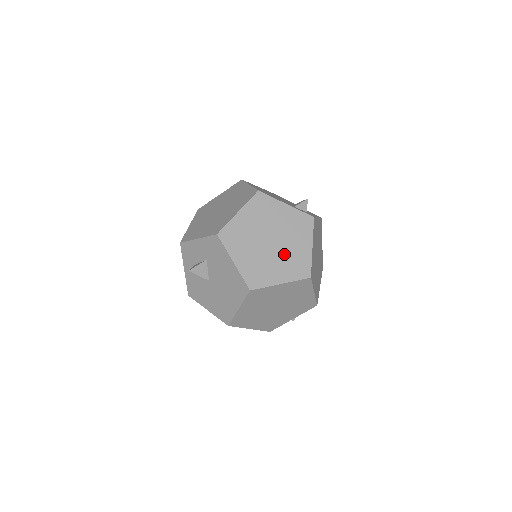
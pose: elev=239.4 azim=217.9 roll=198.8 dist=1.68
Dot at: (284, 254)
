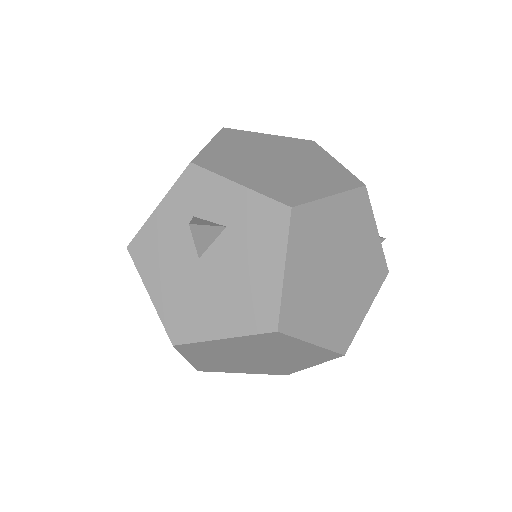
Dot at: (340, 301)
